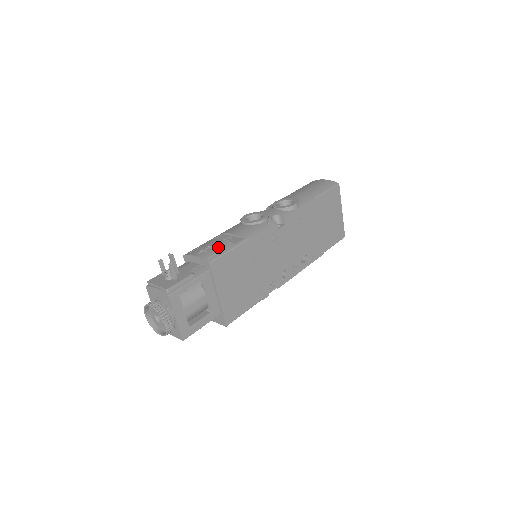
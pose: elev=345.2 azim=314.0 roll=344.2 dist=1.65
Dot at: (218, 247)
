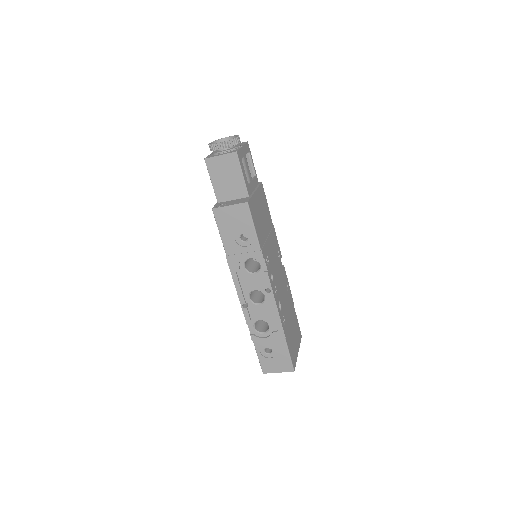
Dot at: occluded
